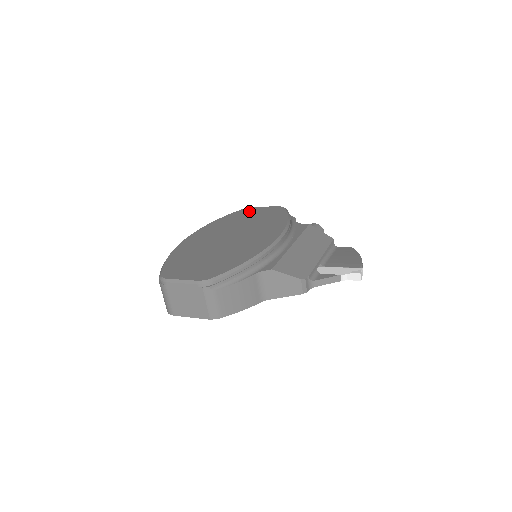
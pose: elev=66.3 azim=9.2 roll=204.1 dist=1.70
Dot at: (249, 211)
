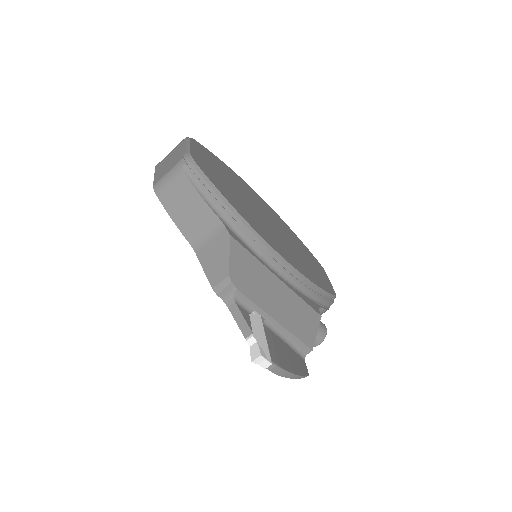
Dot at: (317, 263)
